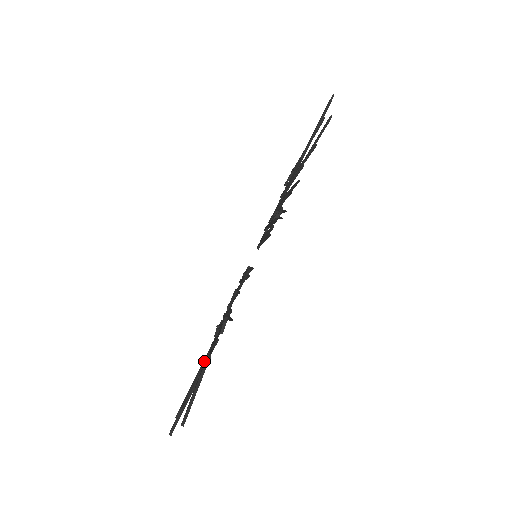
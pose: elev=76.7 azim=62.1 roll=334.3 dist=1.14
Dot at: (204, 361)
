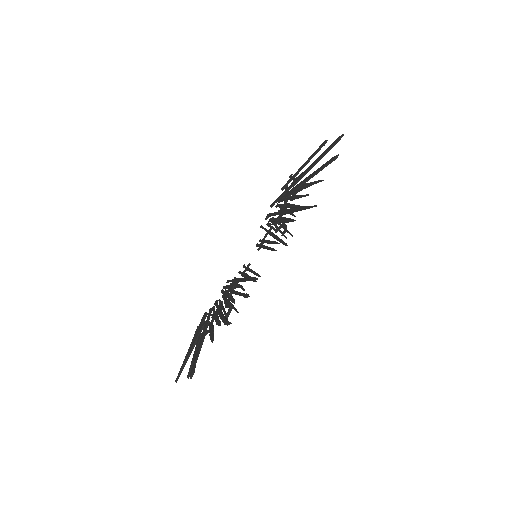
Dot at: (213, 339)
